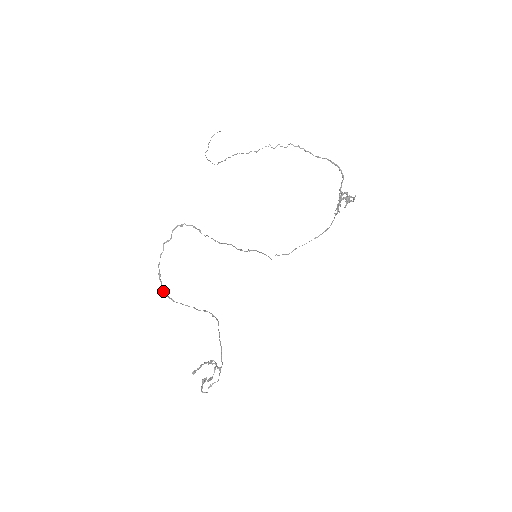
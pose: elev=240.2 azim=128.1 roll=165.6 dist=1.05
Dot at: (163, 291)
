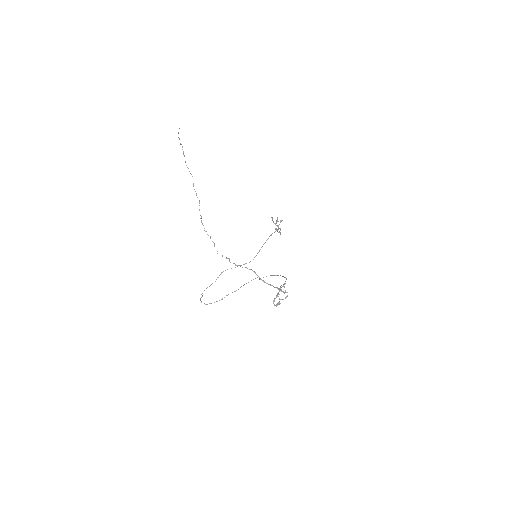
Dot at: occluded
